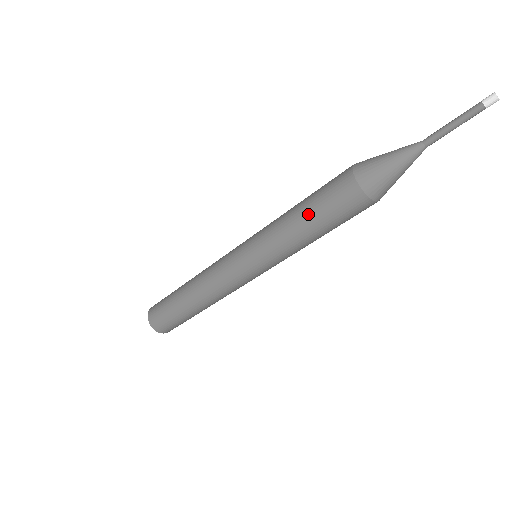
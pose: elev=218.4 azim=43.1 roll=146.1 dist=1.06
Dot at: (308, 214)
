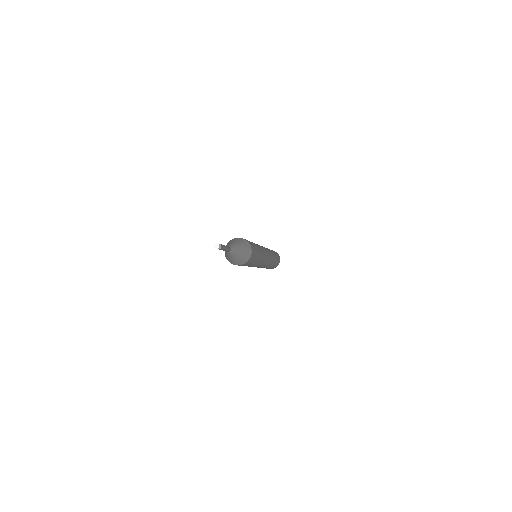
Dot at: occluded
